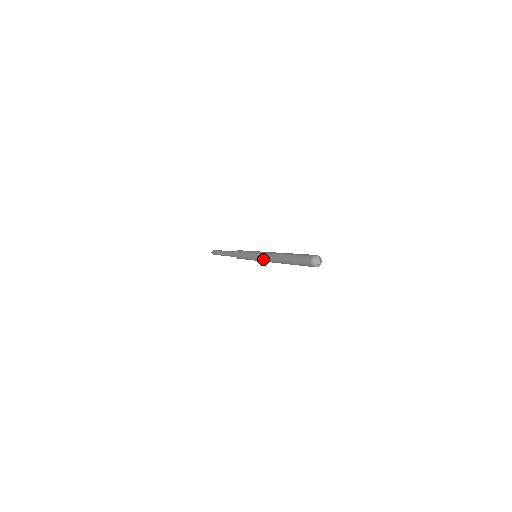
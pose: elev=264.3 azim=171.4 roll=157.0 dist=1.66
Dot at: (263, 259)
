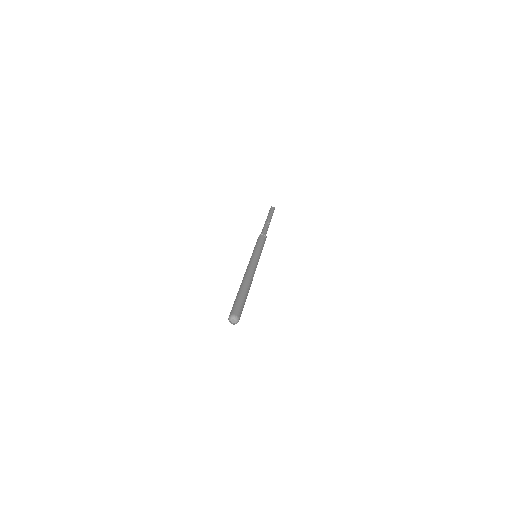
Dot at: (248, 266)
